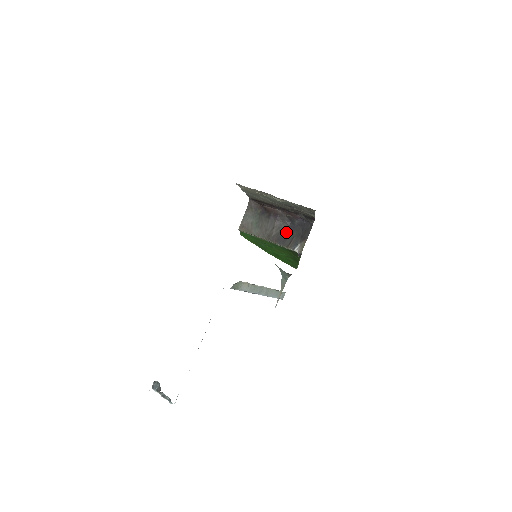
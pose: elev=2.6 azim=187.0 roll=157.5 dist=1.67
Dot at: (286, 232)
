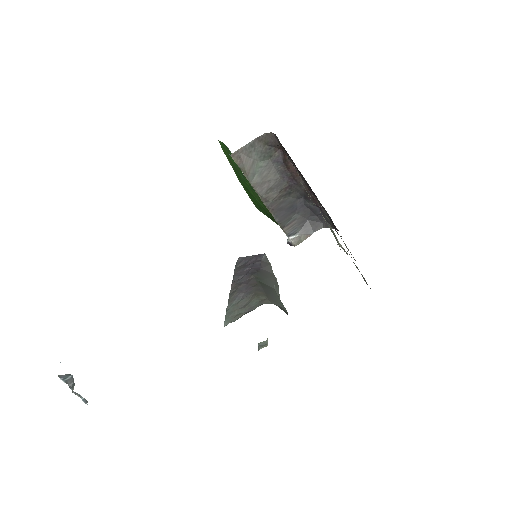
Dot at: (291, 206)
